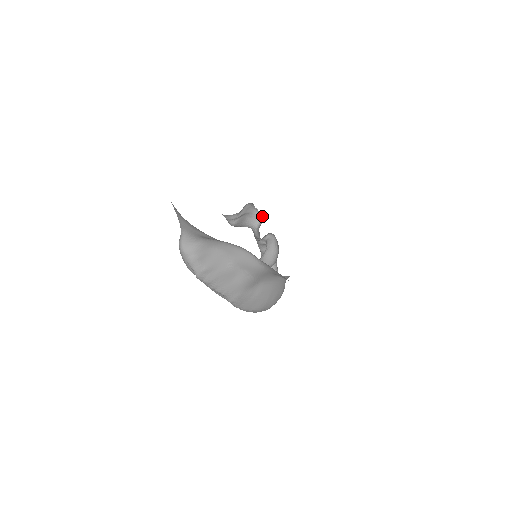
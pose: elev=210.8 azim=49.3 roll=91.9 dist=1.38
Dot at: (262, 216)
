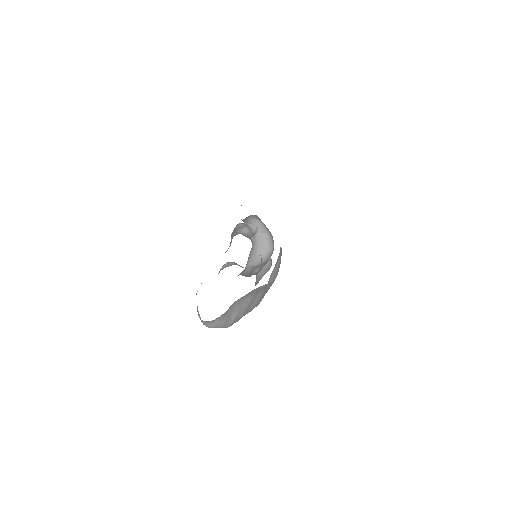
Dot at: (247, 225)
